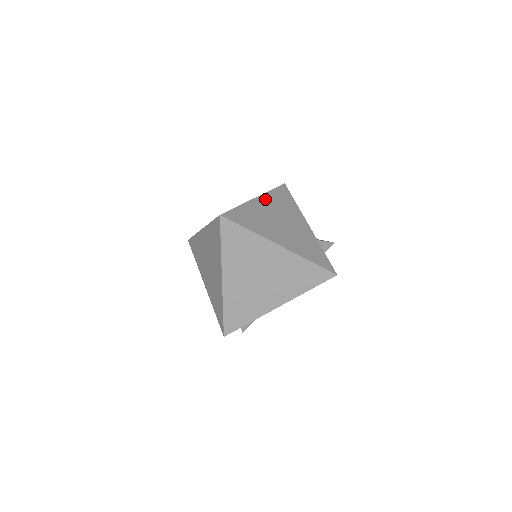
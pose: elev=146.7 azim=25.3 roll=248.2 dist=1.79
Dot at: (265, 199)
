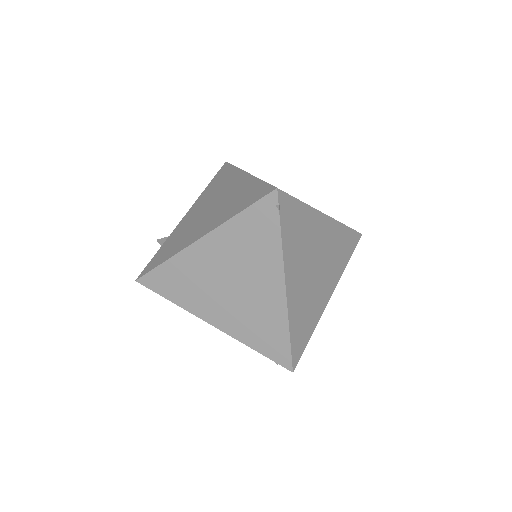
Dot at: occluded
